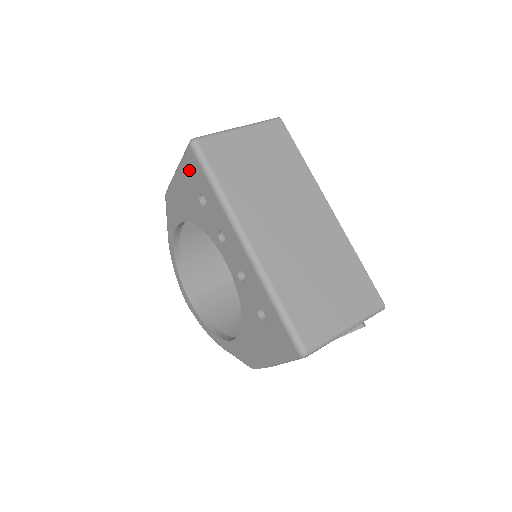
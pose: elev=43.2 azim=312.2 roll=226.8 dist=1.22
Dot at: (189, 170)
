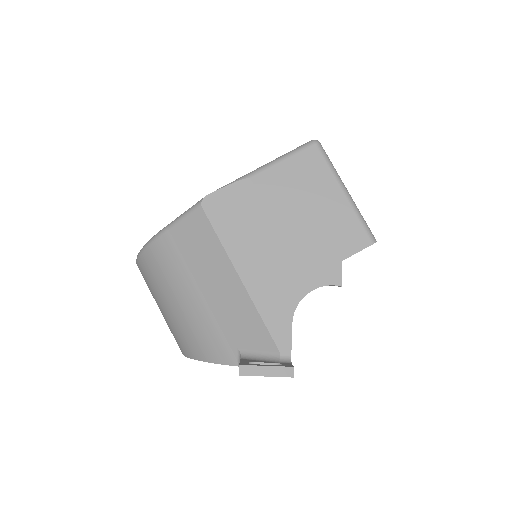
Dot at: occluded
